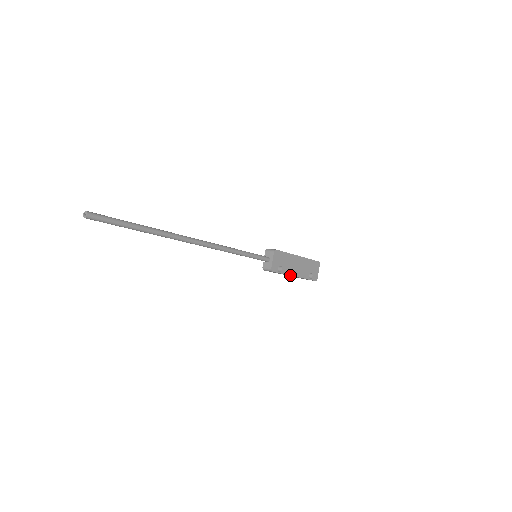
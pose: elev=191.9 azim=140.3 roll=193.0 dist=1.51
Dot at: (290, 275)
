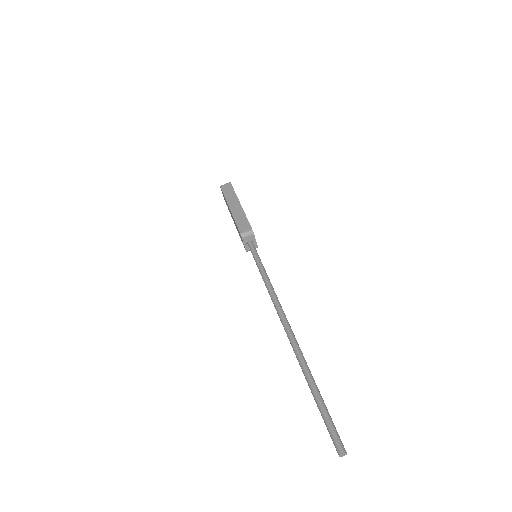
Dot at: occluded
